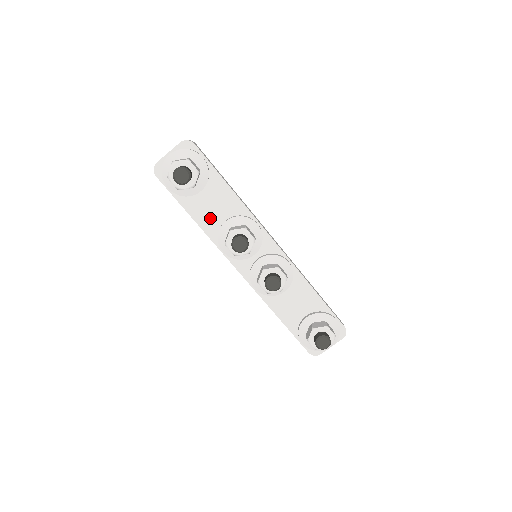
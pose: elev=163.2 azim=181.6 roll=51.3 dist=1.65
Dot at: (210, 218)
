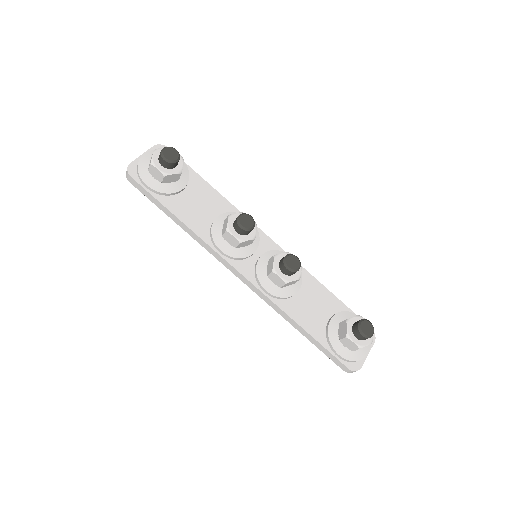
Dot at: (198, 218)
